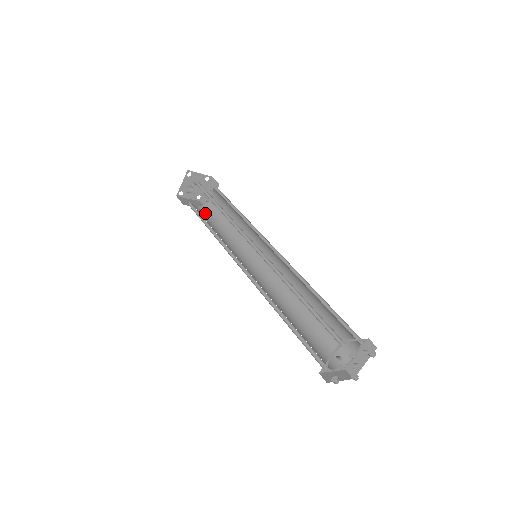
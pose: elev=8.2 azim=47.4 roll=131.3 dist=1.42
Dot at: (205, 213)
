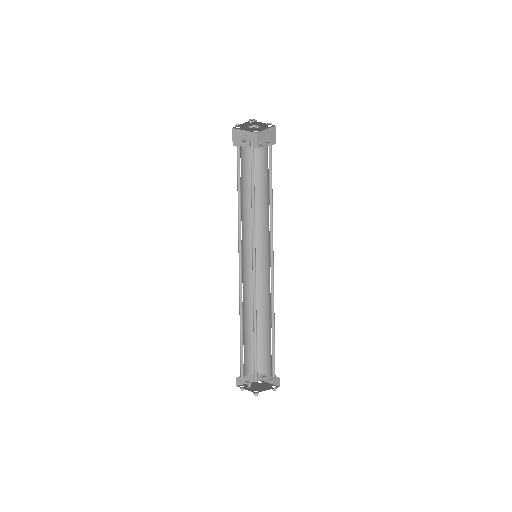
Dot at: (249, 162)
